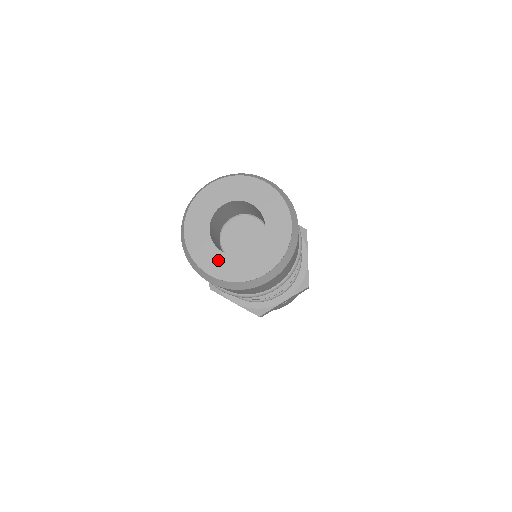
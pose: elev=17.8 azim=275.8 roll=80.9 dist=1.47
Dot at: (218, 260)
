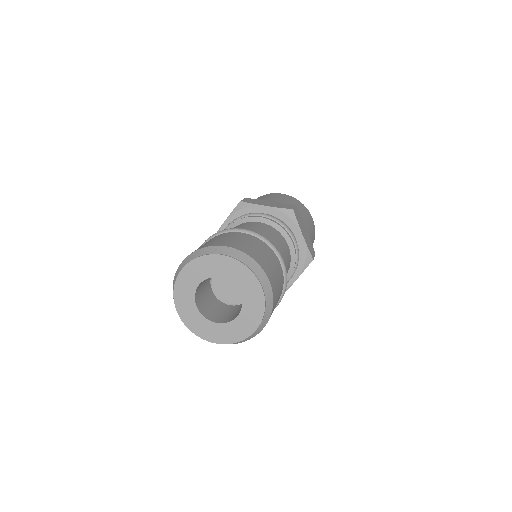
Dot at: (215, 330)
